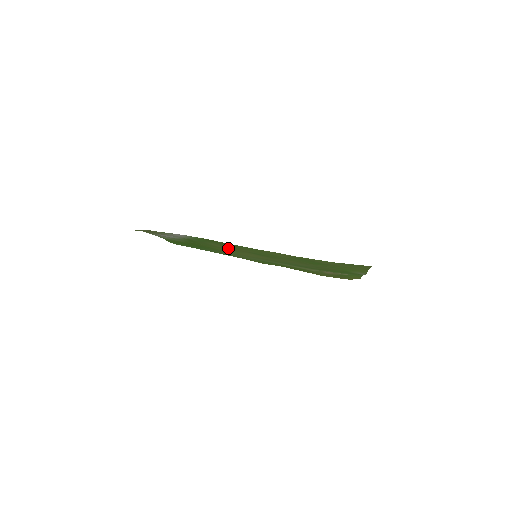
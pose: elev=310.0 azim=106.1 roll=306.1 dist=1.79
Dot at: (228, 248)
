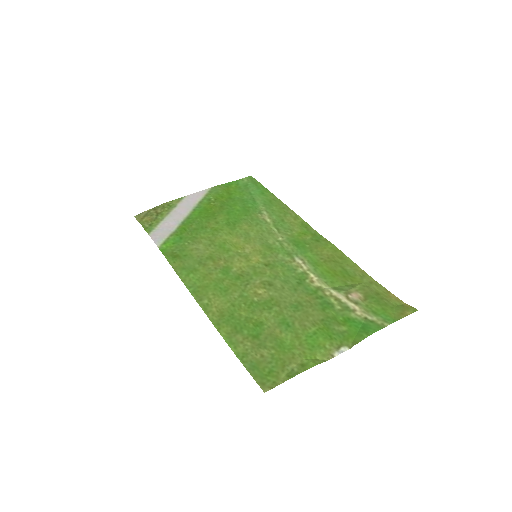
Dot at: (211, 252)
